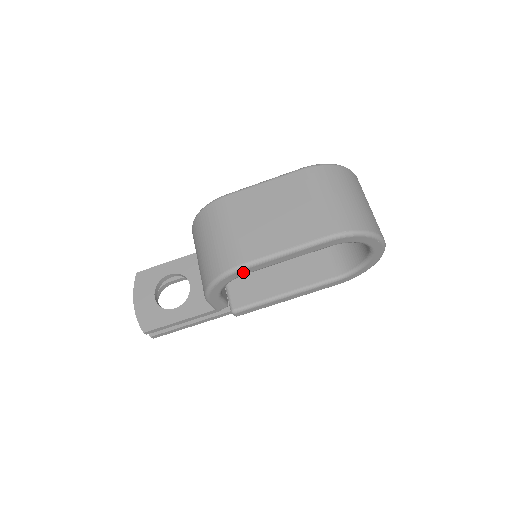
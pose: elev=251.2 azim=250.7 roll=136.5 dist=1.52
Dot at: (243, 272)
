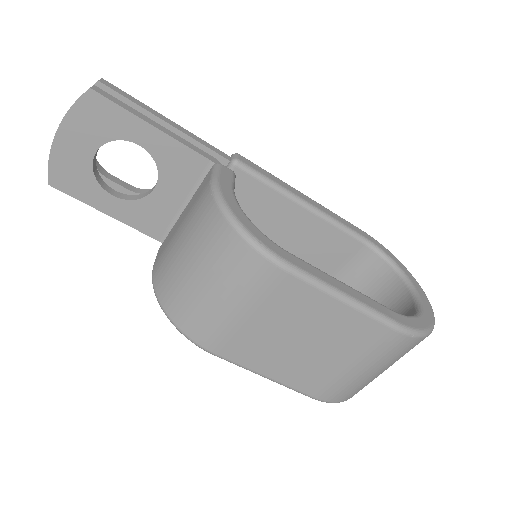
Dot at: occluded
